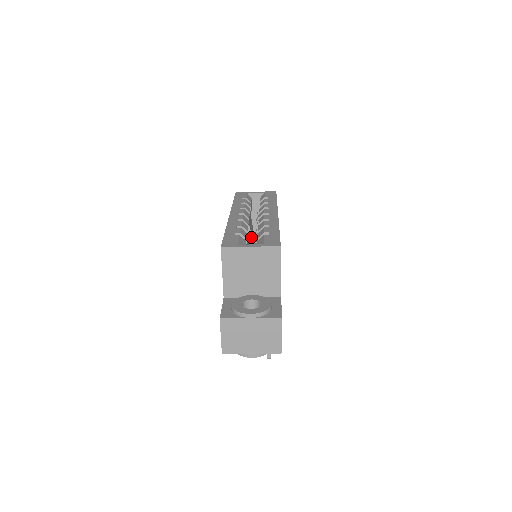
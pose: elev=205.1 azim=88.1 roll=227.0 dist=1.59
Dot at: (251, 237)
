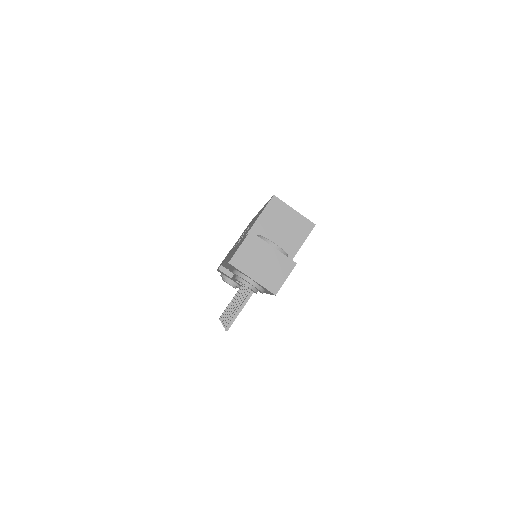
Dot at: occluded
